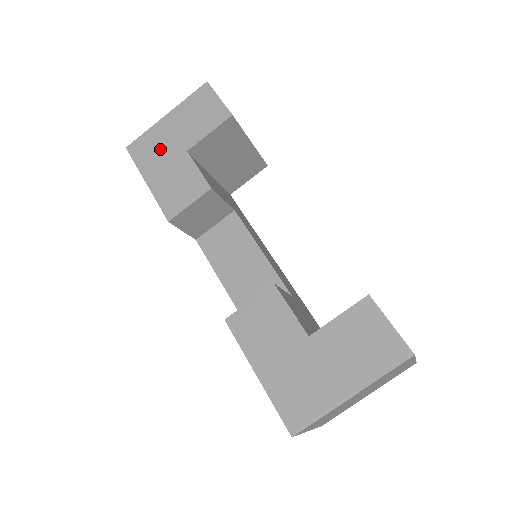
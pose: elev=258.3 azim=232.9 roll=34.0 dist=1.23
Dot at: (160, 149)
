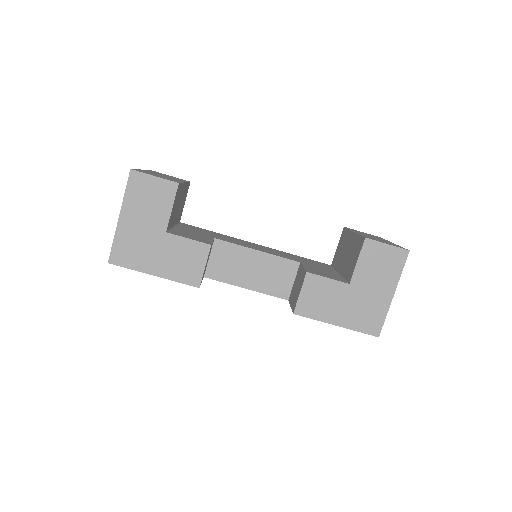
Dot at: (141, 245)
